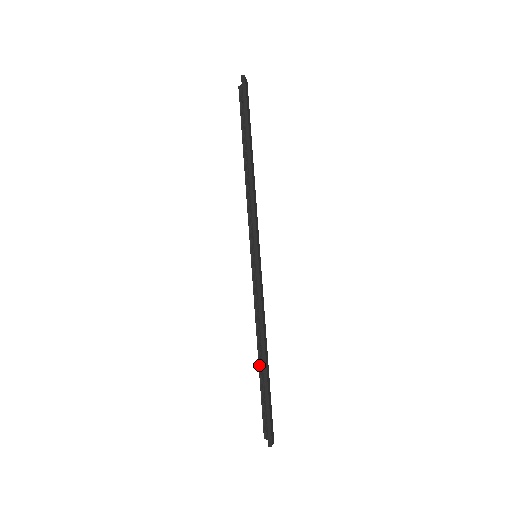
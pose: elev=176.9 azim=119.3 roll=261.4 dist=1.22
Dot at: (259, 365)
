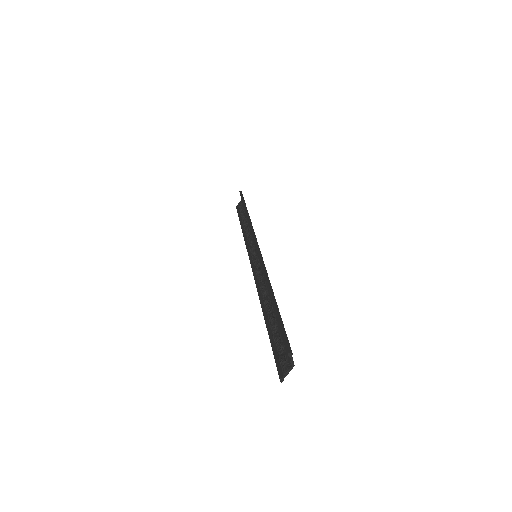
Dot at: (266, 321)
